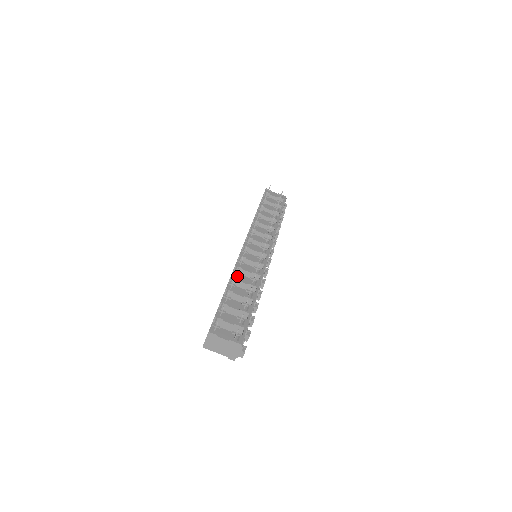
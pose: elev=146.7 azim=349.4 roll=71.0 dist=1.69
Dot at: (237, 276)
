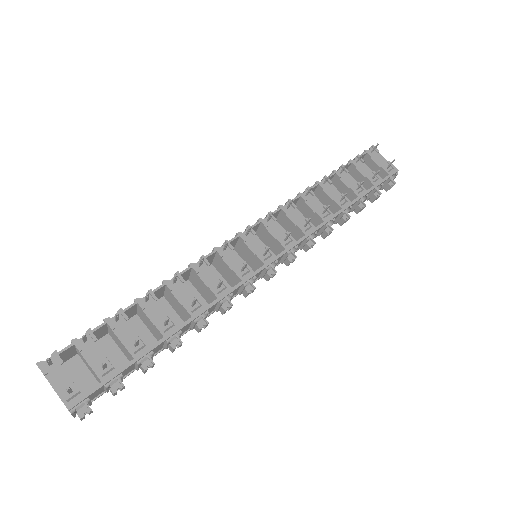
Dot at: (177, 283)
